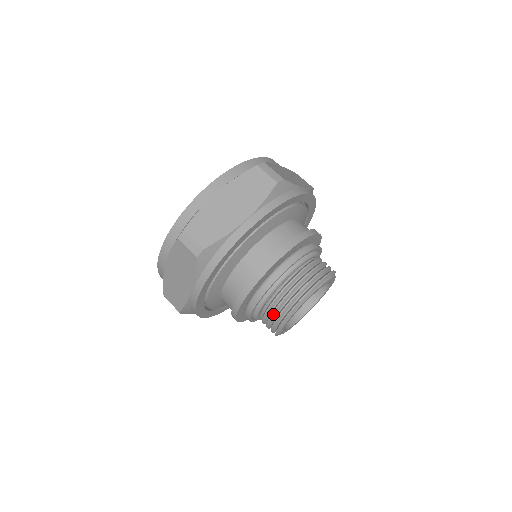
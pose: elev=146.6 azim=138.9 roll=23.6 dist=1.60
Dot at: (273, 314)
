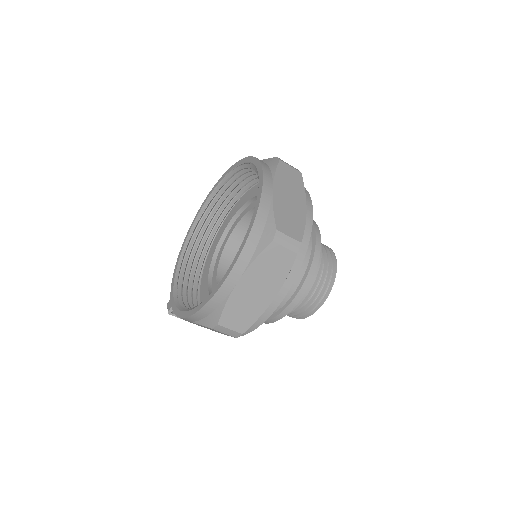
Dot at: (319, 293)
